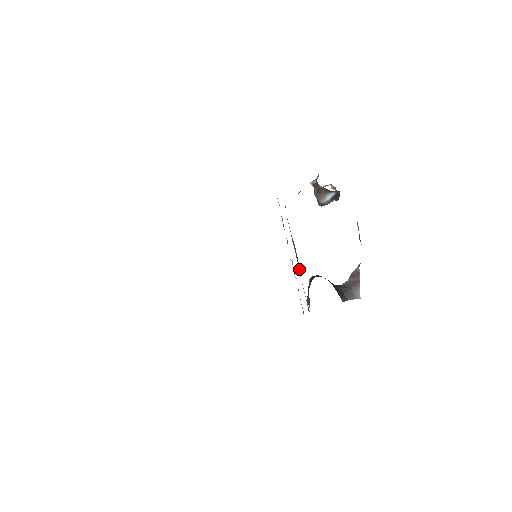
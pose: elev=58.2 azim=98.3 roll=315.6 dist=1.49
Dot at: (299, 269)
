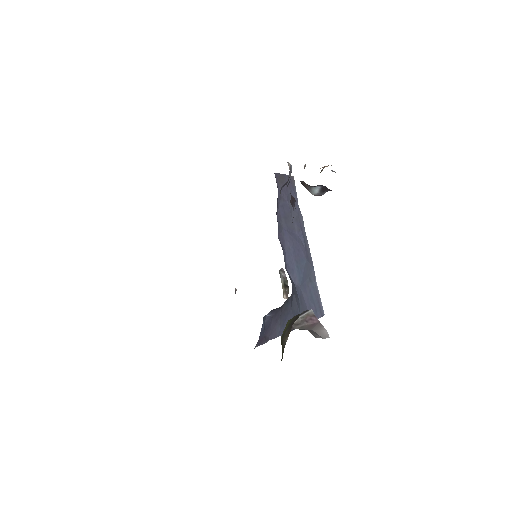
Dot at: (297, 274)
